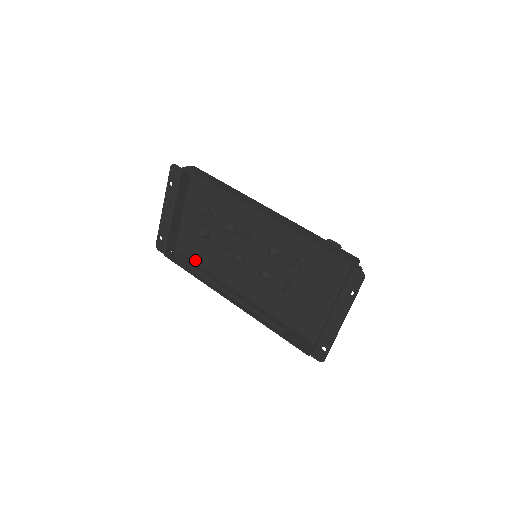
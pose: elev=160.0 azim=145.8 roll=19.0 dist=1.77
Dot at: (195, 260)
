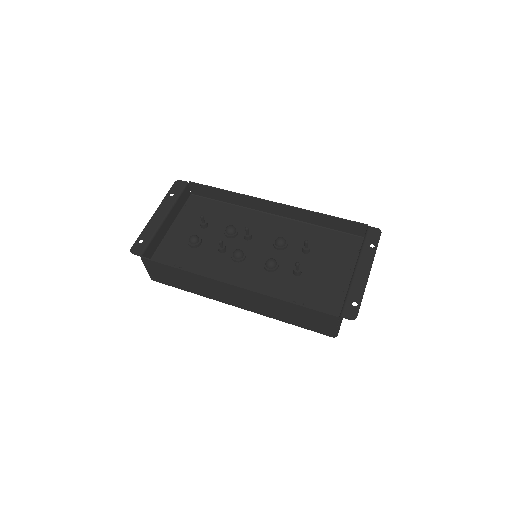
Dot at: occluded
